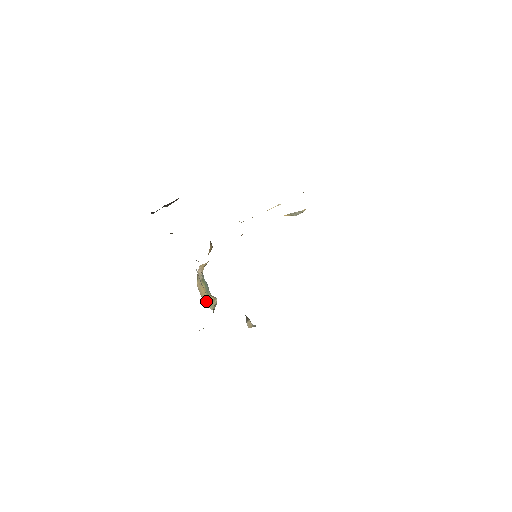
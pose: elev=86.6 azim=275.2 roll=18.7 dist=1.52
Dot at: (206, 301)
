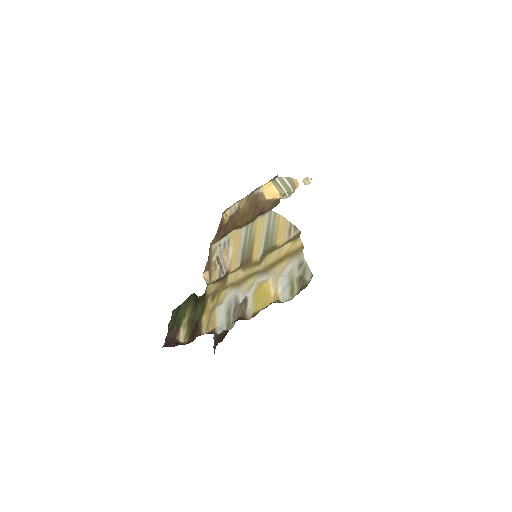
Dot at: occluded
